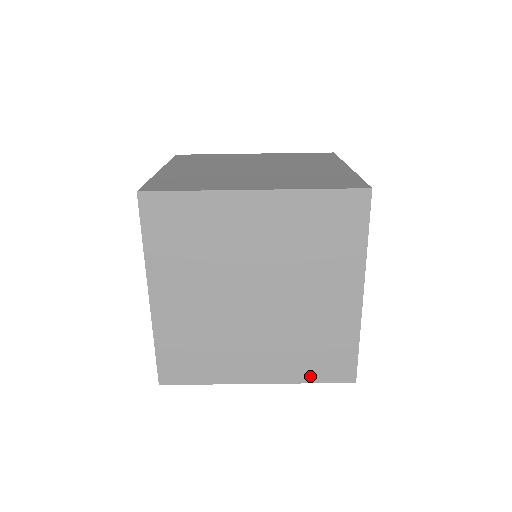
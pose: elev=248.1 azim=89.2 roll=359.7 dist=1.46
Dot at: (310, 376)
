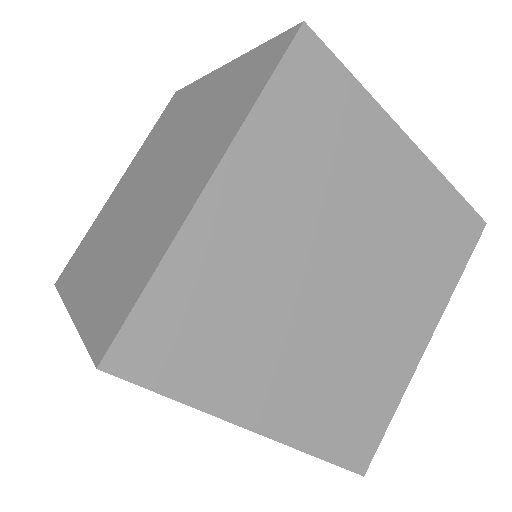
Dot at: (325, 445)
